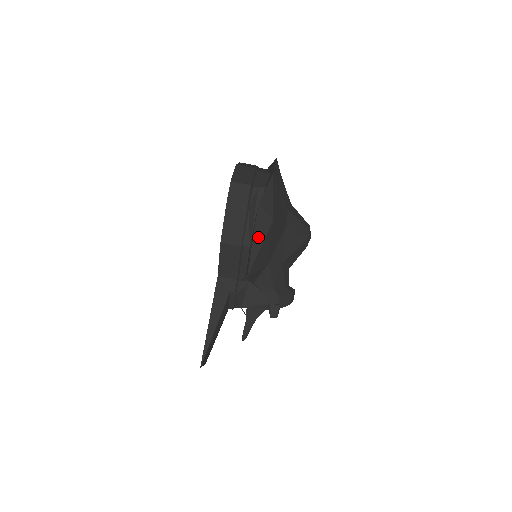
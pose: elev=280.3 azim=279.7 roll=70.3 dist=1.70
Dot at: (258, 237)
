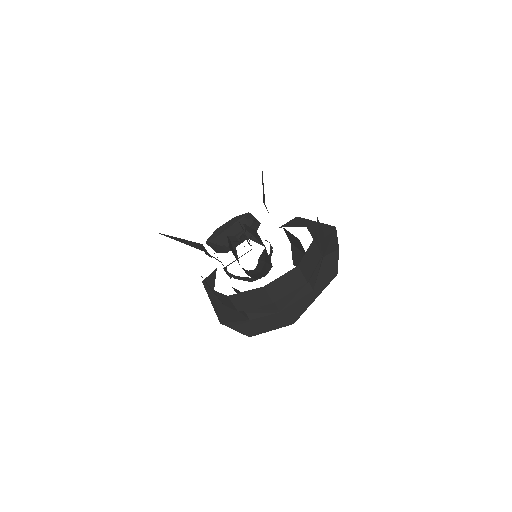
Dot at: occluded
